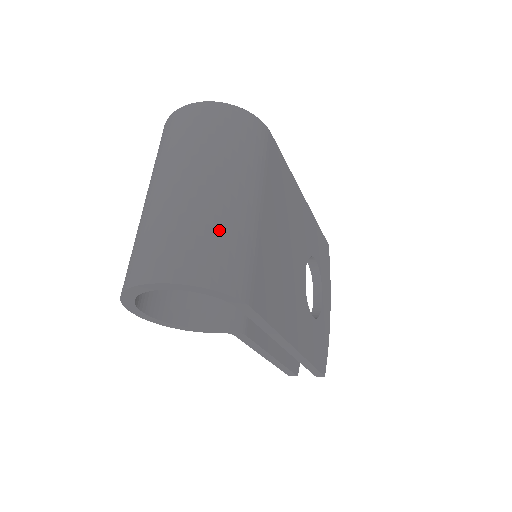
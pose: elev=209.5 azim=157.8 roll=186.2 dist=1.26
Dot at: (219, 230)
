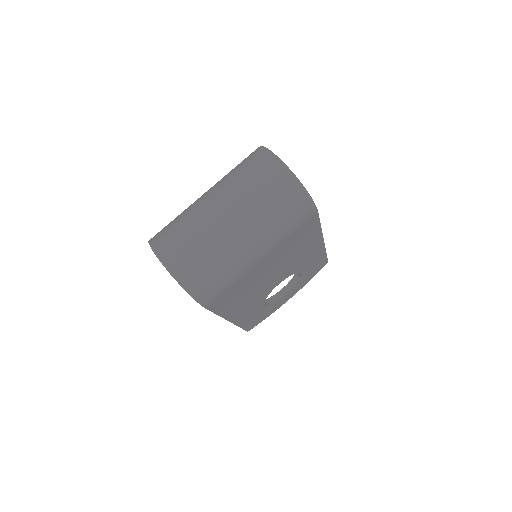
Dot at: (219, 263)
